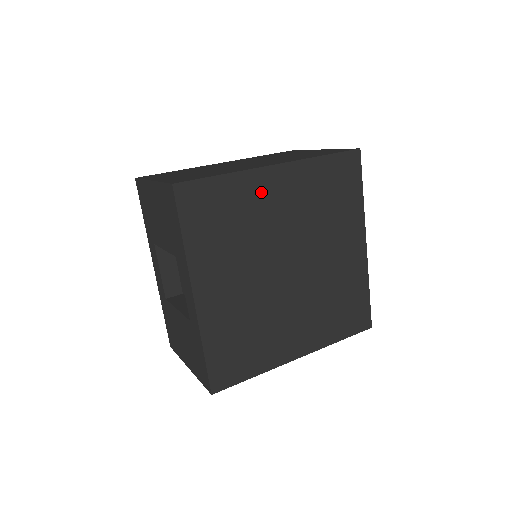
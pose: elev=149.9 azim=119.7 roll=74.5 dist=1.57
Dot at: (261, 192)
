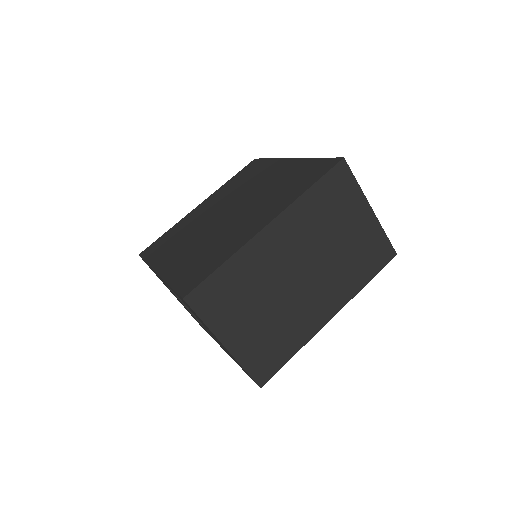
Dot at: occluded
